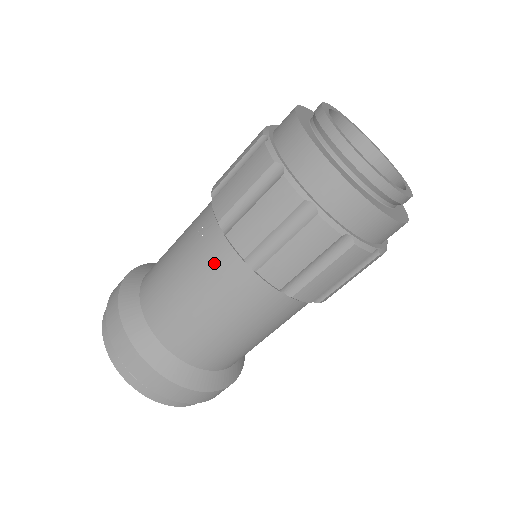
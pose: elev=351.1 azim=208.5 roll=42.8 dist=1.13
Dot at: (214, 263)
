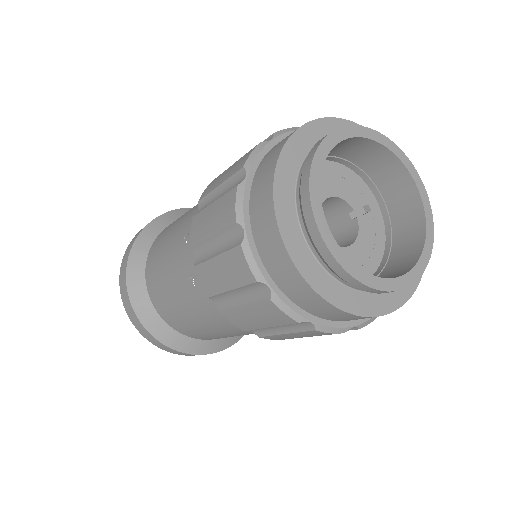
Dot at: (190, 279)
